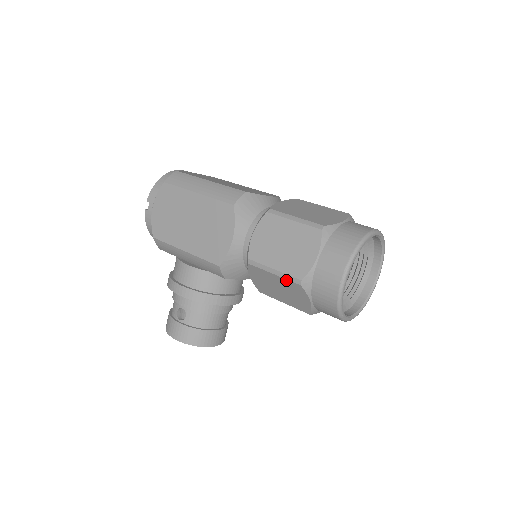
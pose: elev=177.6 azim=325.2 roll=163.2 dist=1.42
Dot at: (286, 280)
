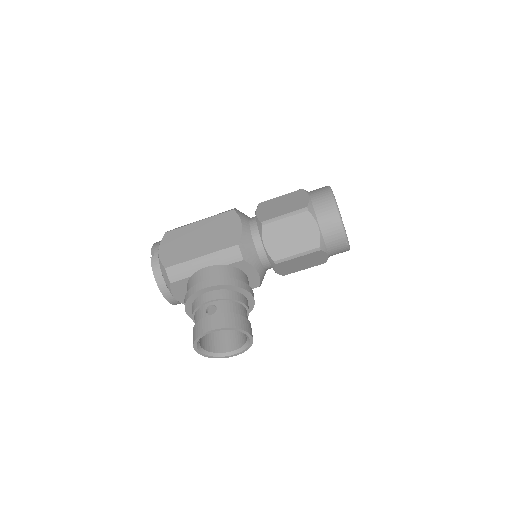
Dot at: (296, 216)
